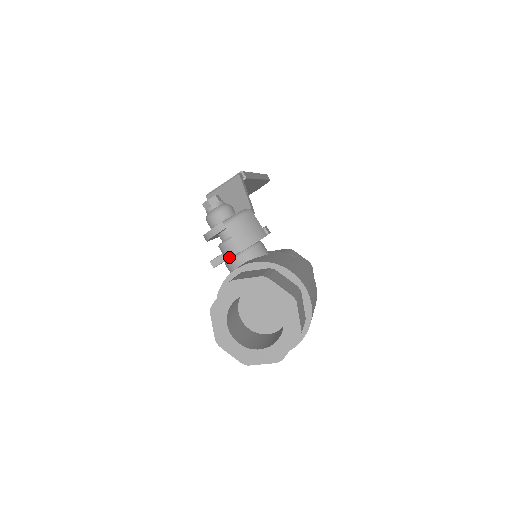
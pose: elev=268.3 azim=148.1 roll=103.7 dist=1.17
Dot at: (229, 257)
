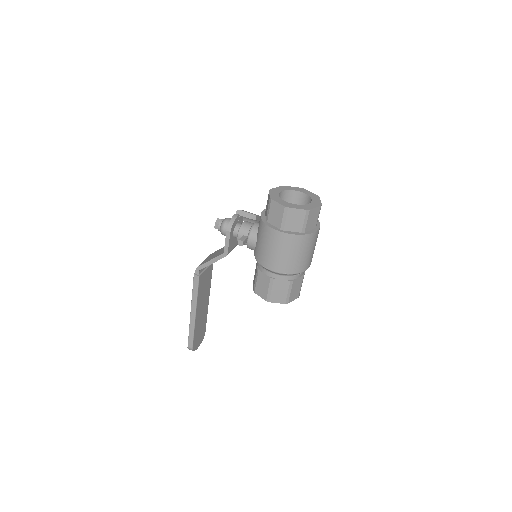
Dot at: (249, 229)
